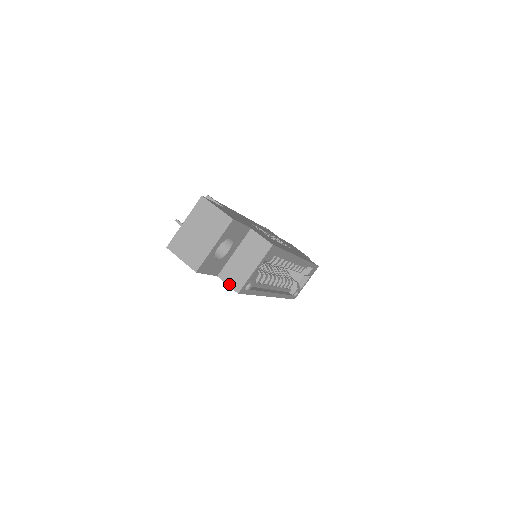
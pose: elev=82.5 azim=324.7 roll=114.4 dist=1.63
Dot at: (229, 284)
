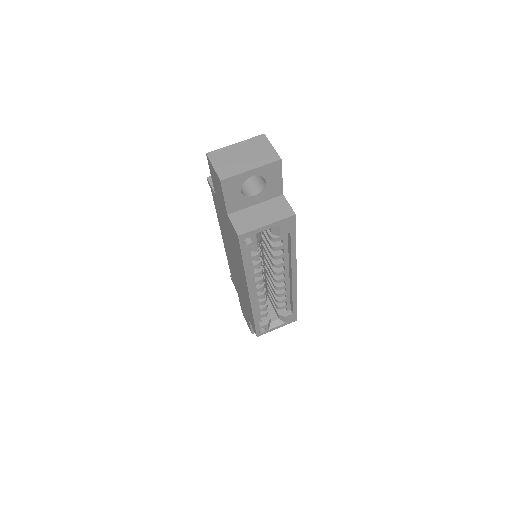
Dot at: (235, 225)
